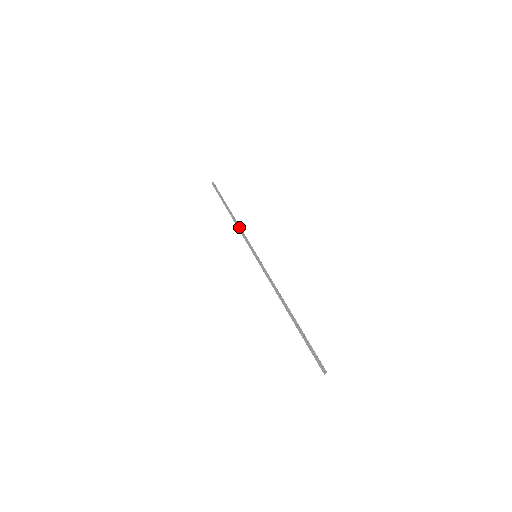
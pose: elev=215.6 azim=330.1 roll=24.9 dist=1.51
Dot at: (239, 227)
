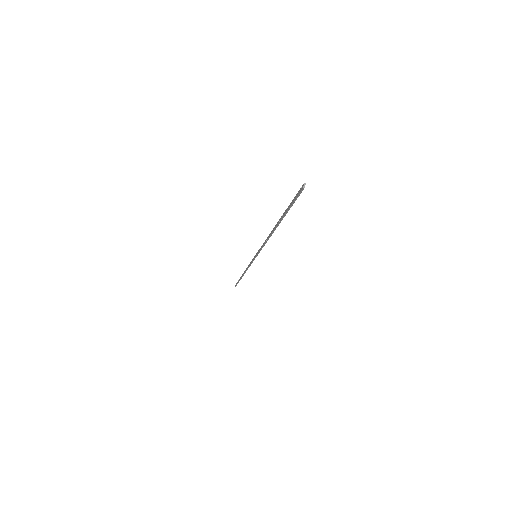
Dot at: (246, 268)
